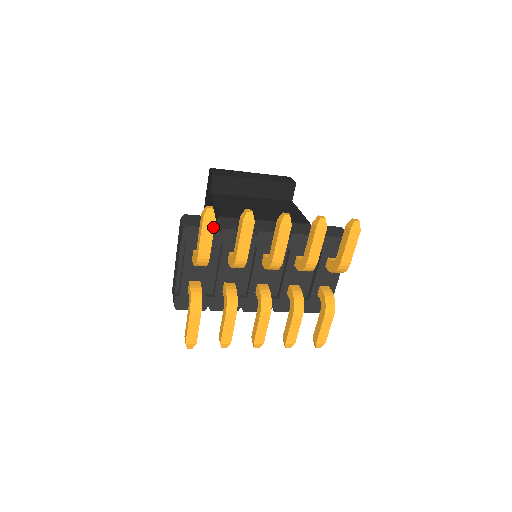
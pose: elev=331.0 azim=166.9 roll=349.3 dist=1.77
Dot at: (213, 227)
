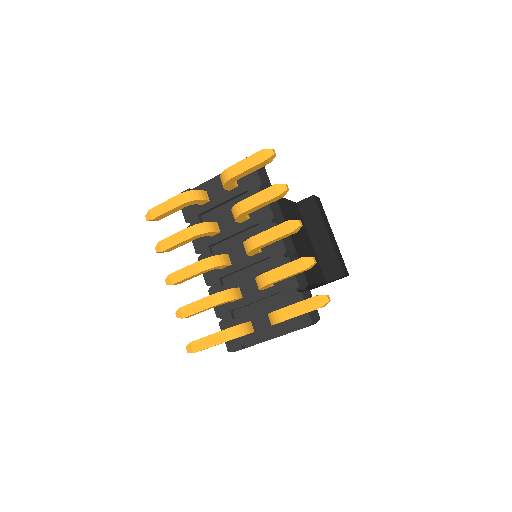
Dot at: (258, 163)
